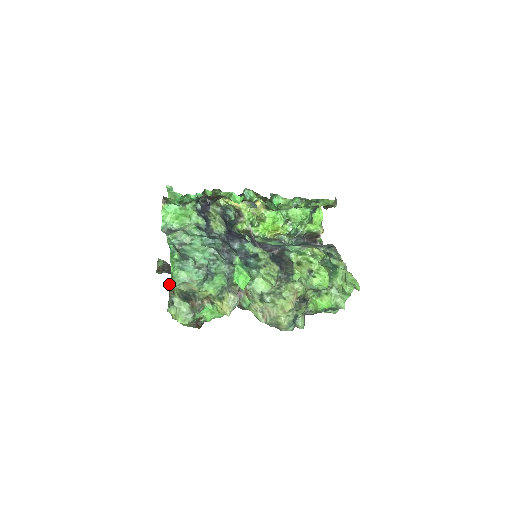
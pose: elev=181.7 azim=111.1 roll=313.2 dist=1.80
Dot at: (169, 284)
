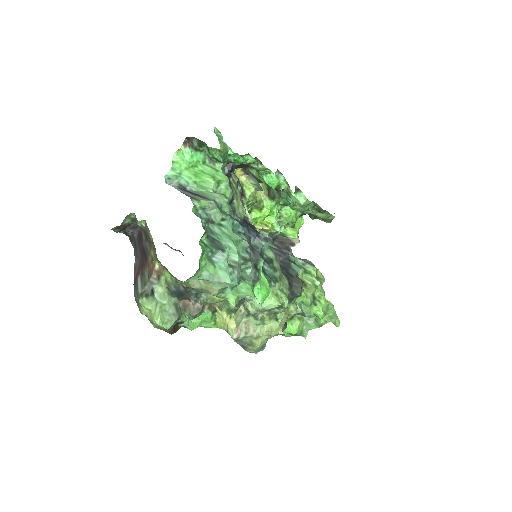
Dot at: (155, 263)
